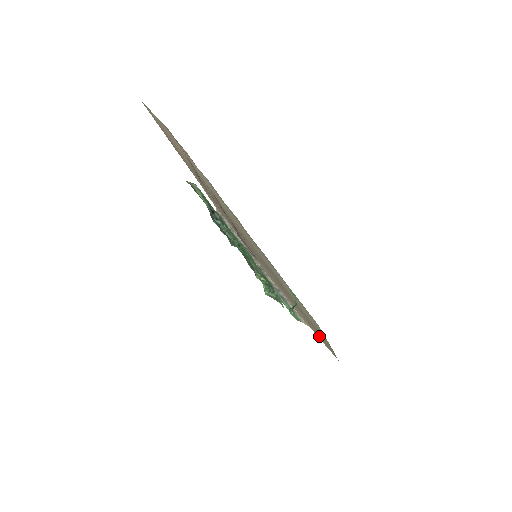
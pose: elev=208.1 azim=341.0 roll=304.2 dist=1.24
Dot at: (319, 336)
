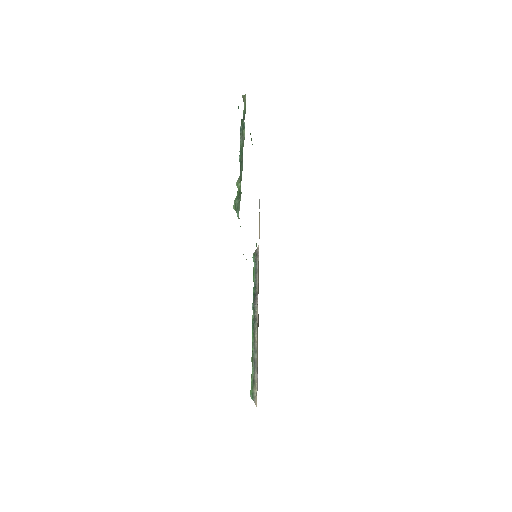
Dot at: occluded
